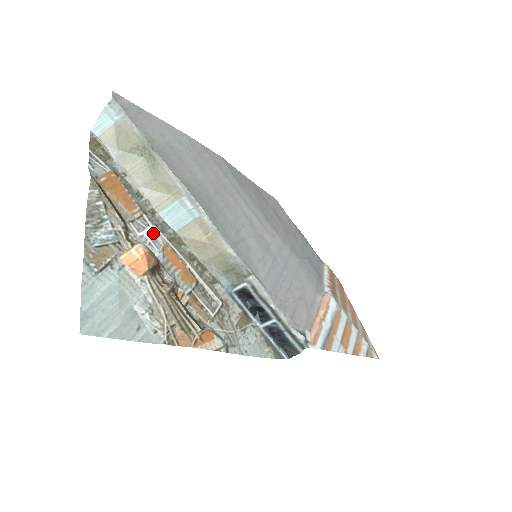
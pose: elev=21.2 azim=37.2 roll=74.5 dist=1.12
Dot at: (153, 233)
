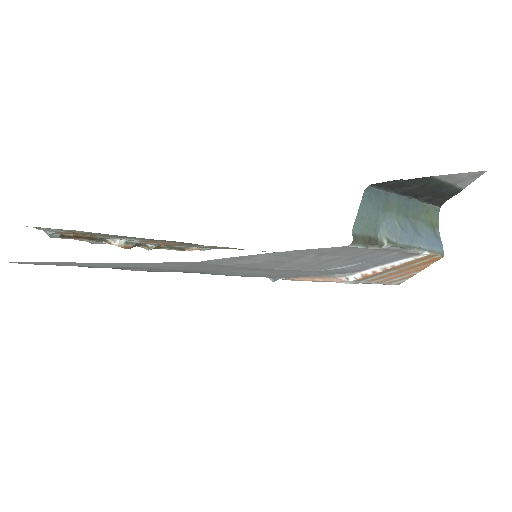
Dot at: (128, 239)
